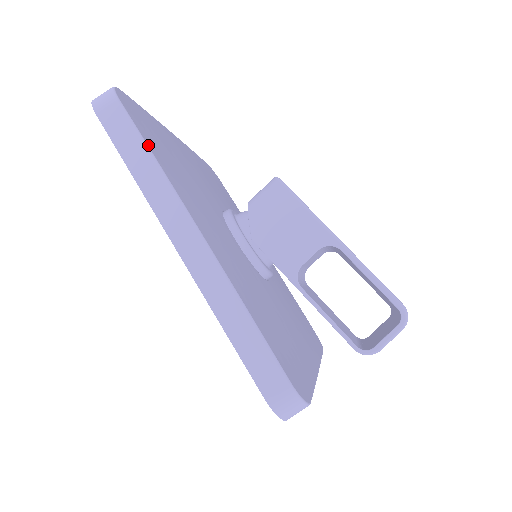
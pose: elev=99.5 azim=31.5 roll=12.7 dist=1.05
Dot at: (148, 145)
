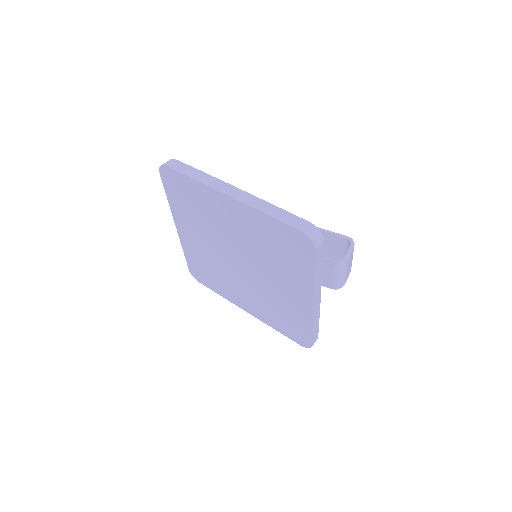
Dot at: (197, 170)
